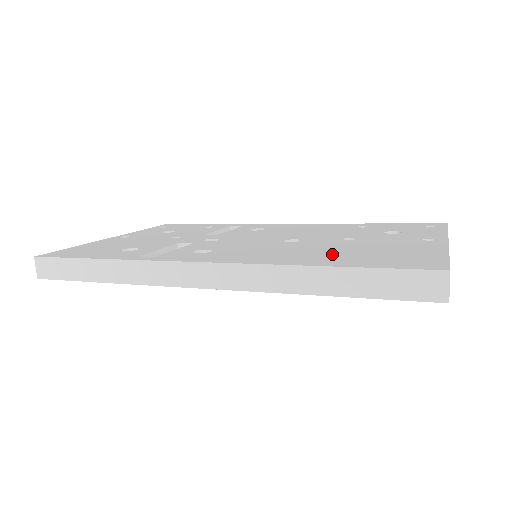
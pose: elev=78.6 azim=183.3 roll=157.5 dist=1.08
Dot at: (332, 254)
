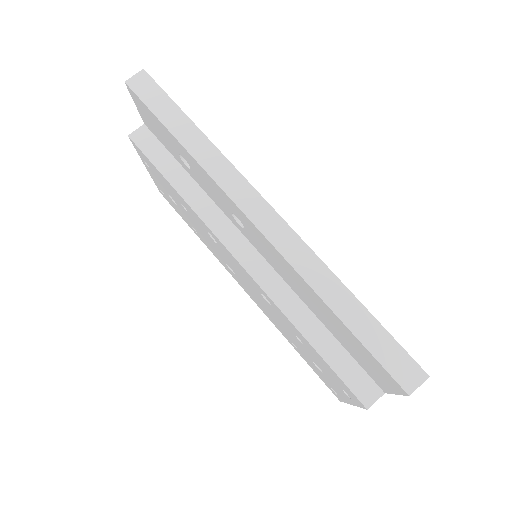
Dot at: occluded
